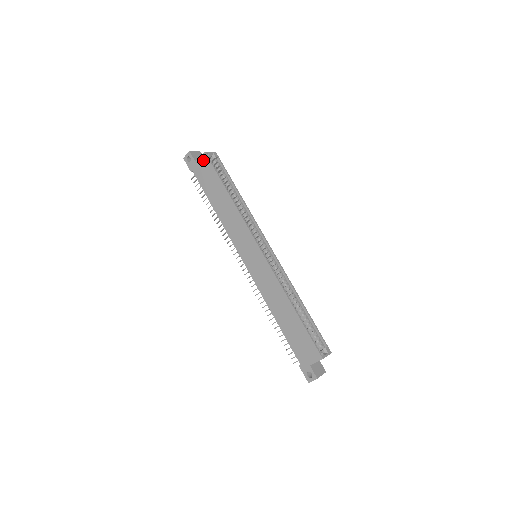
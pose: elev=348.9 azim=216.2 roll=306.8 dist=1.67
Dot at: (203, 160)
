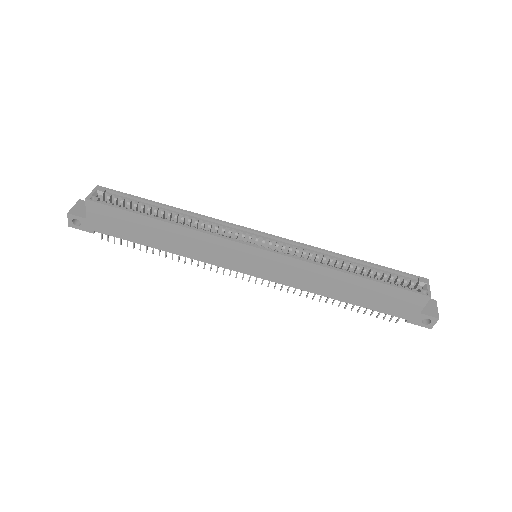
Dot at: (93, 210)
